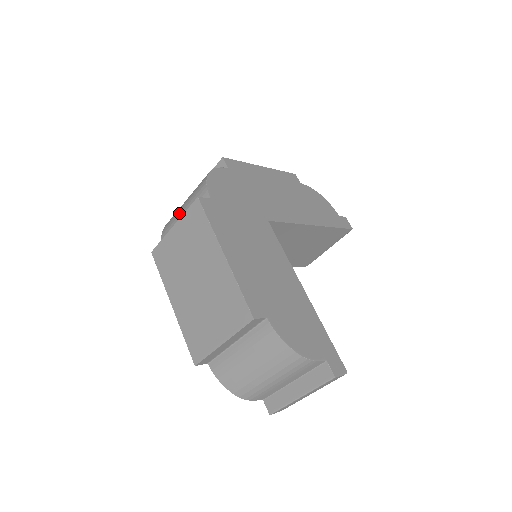
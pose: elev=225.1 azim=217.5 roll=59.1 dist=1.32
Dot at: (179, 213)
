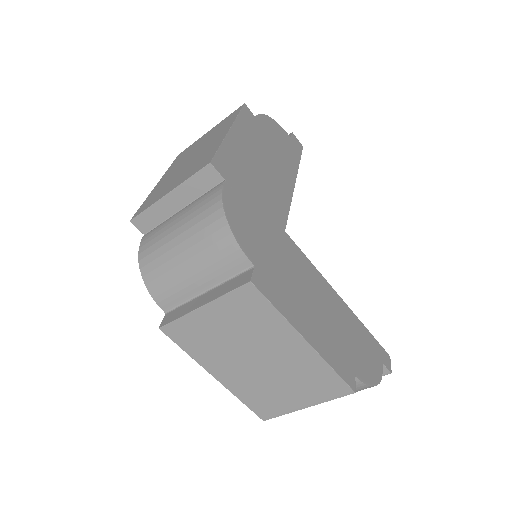
Dot at: (181, 269)
